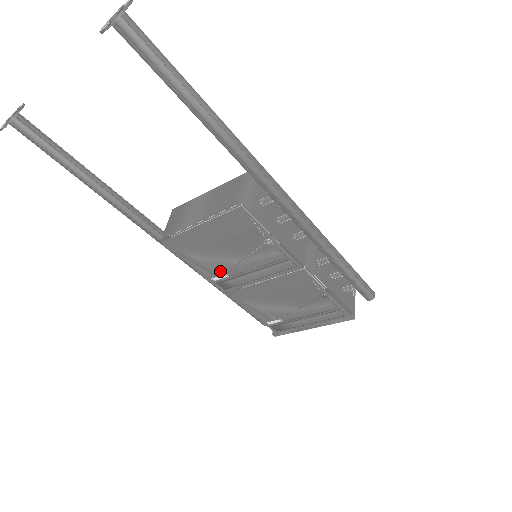
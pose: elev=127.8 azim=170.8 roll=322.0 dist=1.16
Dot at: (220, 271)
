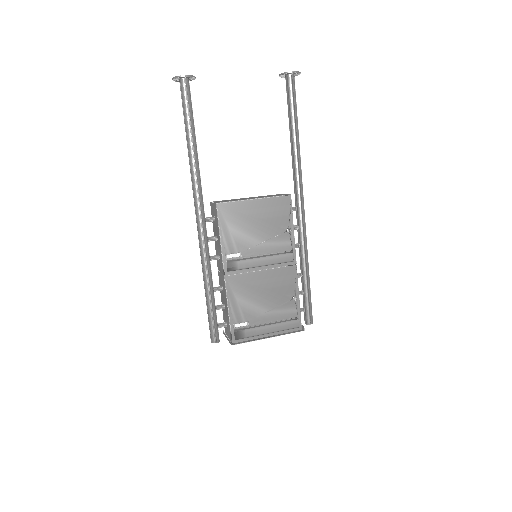
Dot at: (238, 249)
